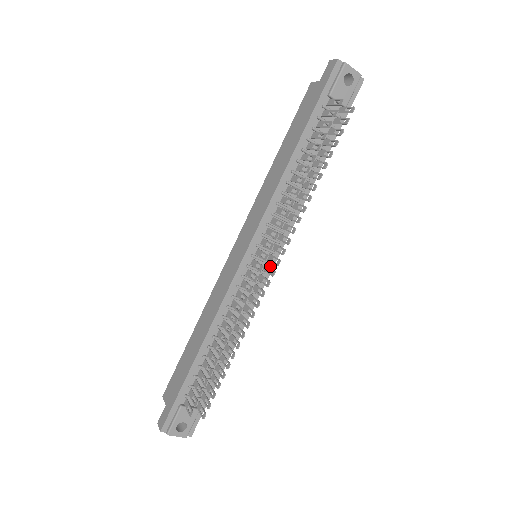
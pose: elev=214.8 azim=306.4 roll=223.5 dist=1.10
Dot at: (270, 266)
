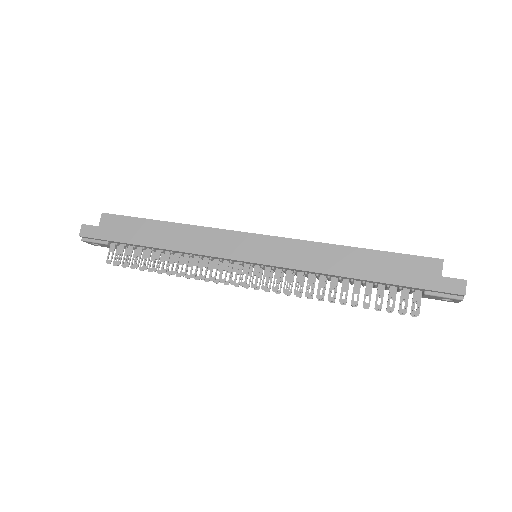
Dot at: occluded
